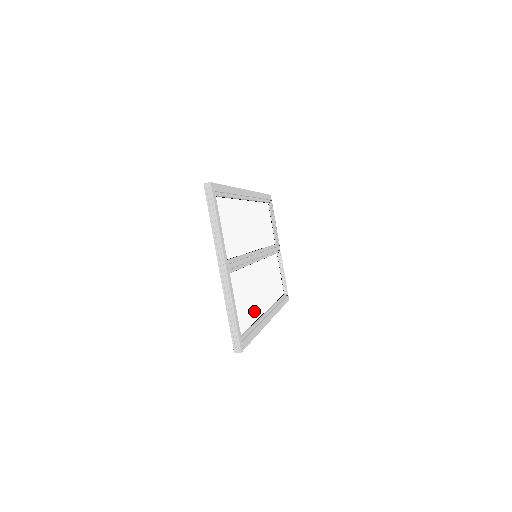
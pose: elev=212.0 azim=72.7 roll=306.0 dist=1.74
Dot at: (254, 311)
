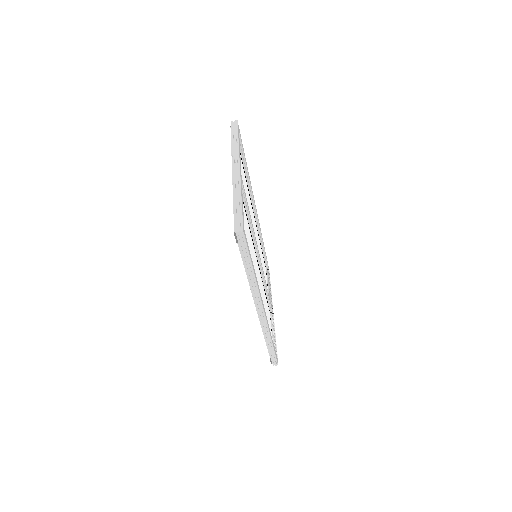
Dot at: occluded
